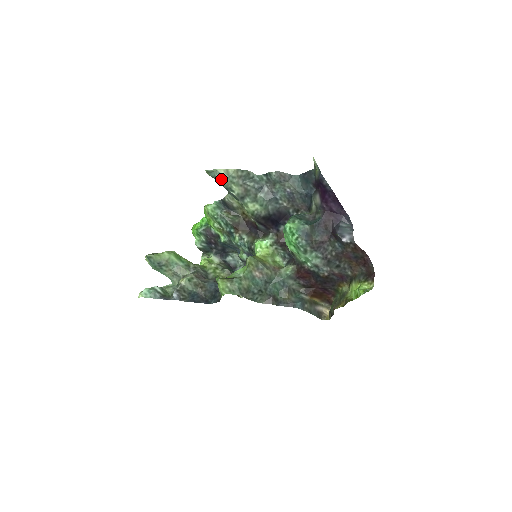
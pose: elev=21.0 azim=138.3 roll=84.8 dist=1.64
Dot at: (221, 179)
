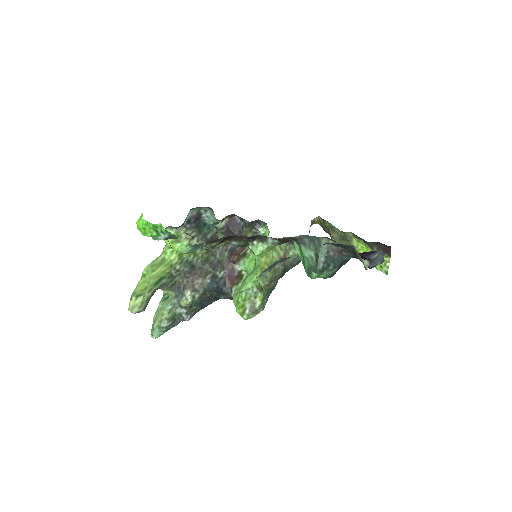
Dot at: occluded
